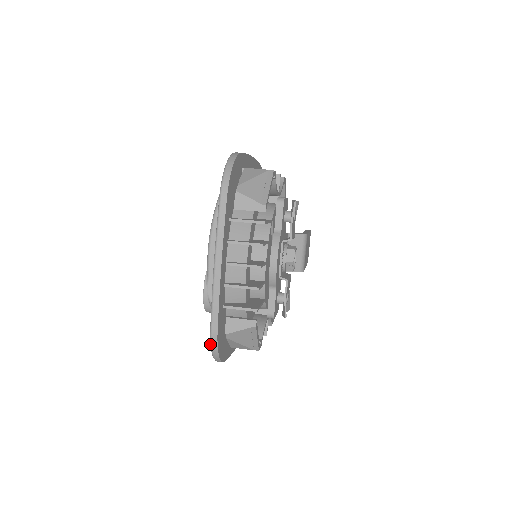
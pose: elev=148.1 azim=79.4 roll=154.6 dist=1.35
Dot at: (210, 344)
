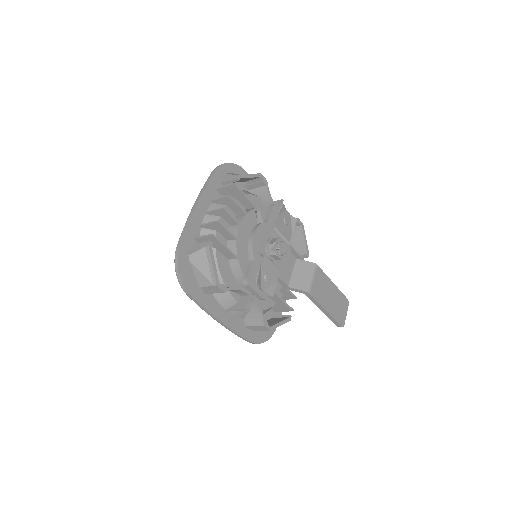
Dot at: (175, 259)
